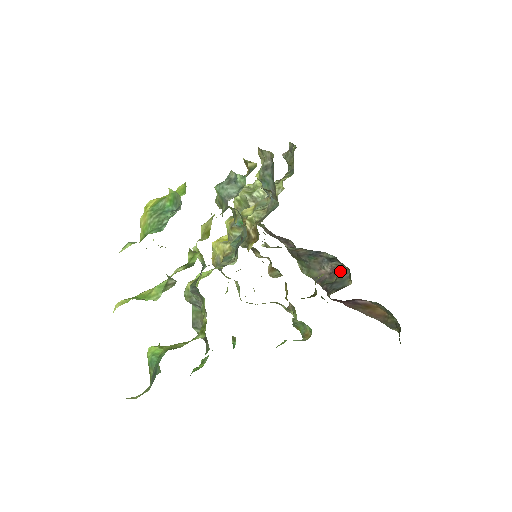
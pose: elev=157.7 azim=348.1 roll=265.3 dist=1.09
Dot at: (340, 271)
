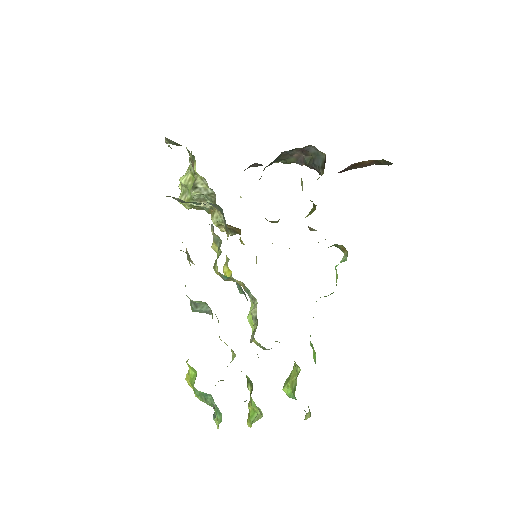
Dot at: (307, 148)
